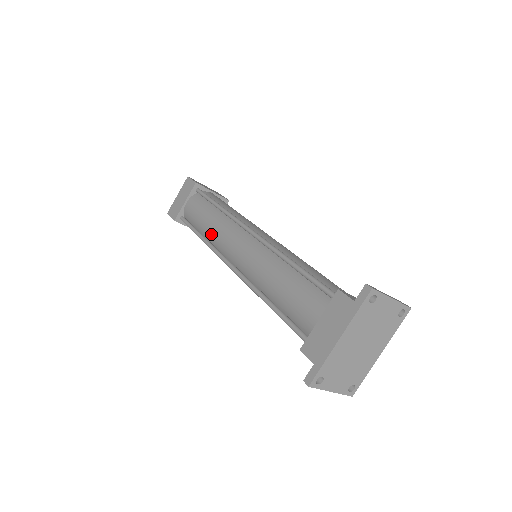
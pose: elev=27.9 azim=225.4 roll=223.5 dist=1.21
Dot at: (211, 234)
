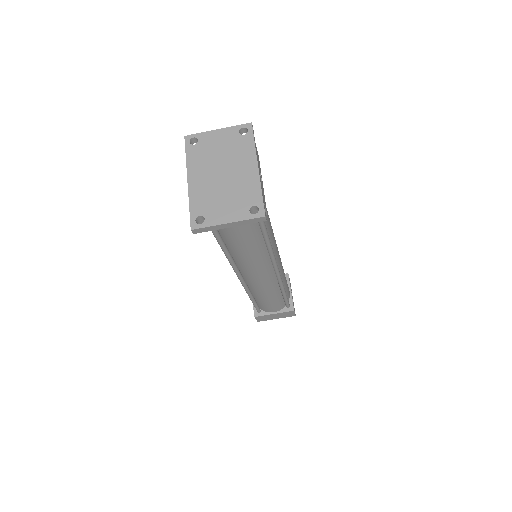
Dot at: occluded
